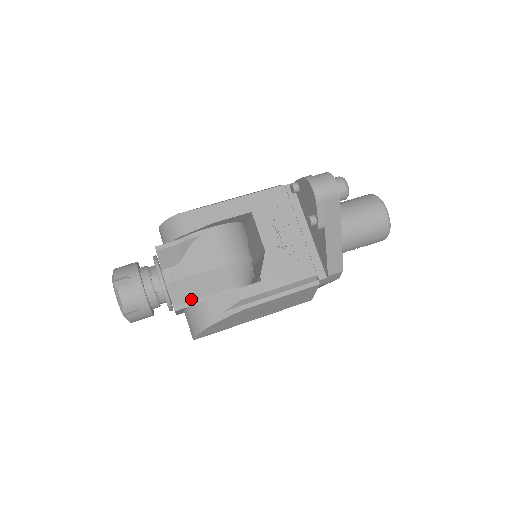
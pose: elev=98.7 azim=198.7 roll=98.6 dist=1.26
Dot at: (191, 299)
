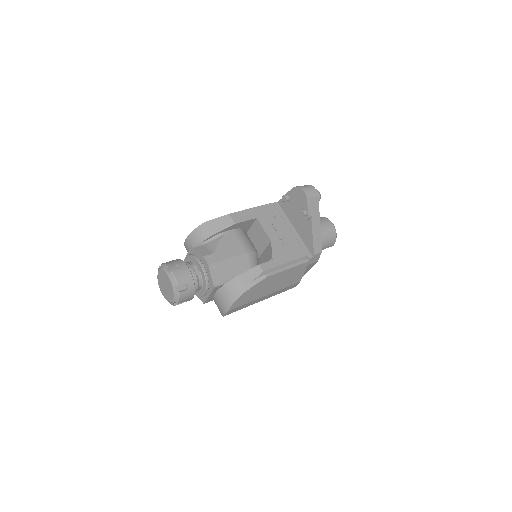
Dot at: (224, 278)
